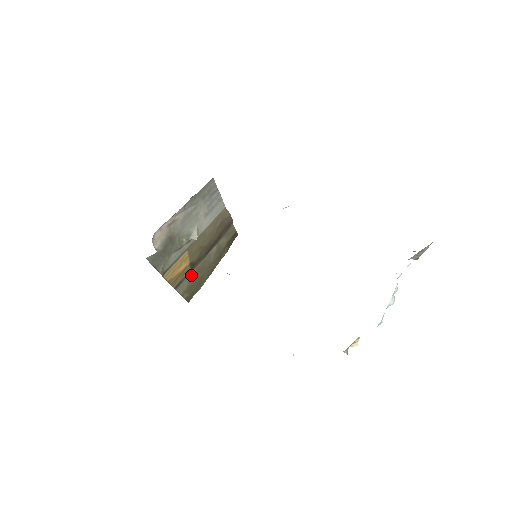
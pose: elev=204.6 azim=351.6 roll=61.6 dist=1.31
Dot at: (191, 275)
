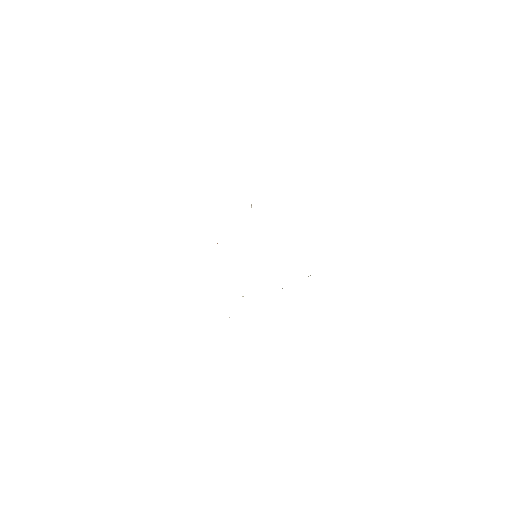
Dot at: occluded
